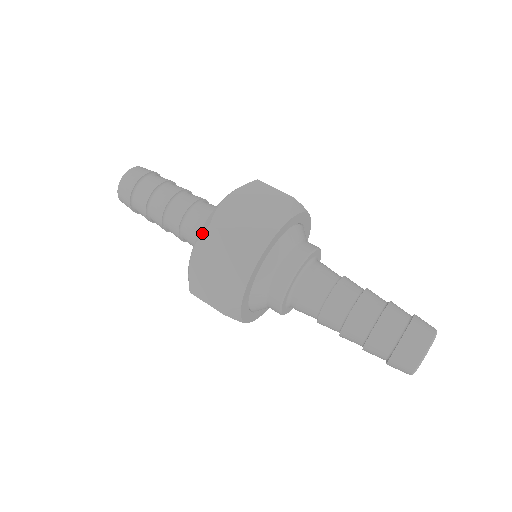
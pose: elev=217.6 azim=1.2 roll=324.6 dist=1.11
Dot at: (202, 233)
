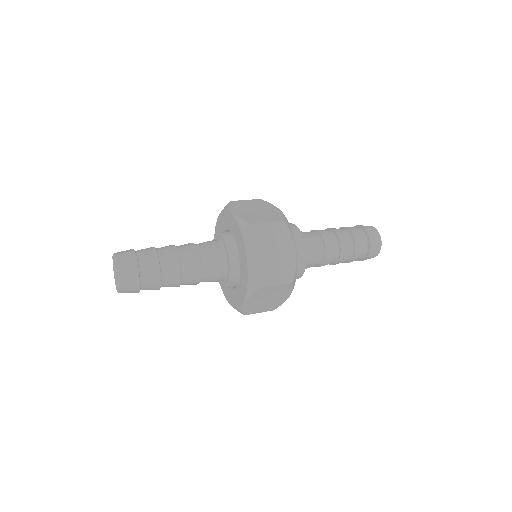
Dot at: (249, 234)
